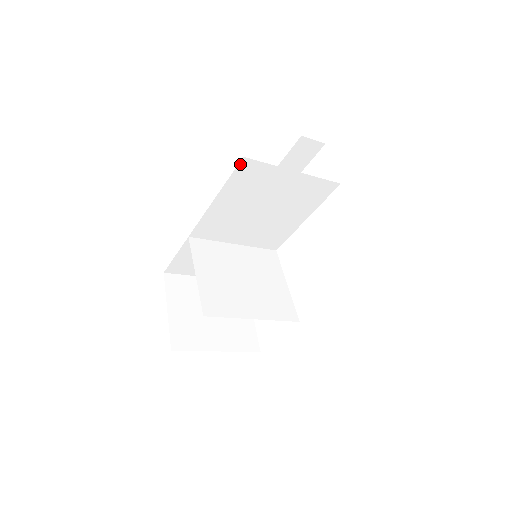
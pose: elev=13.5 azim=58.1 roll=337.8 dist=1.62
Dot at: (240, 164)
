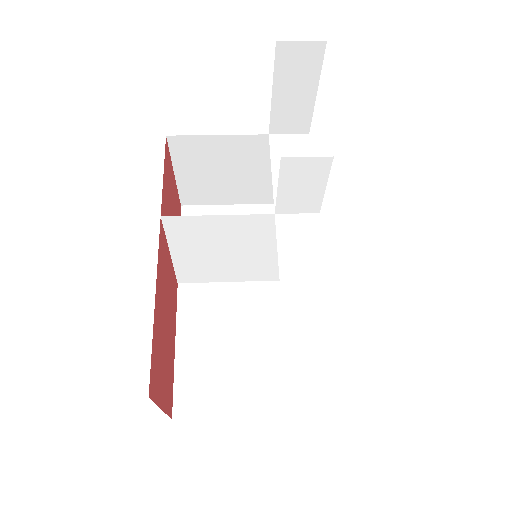
Dot at: occluded
